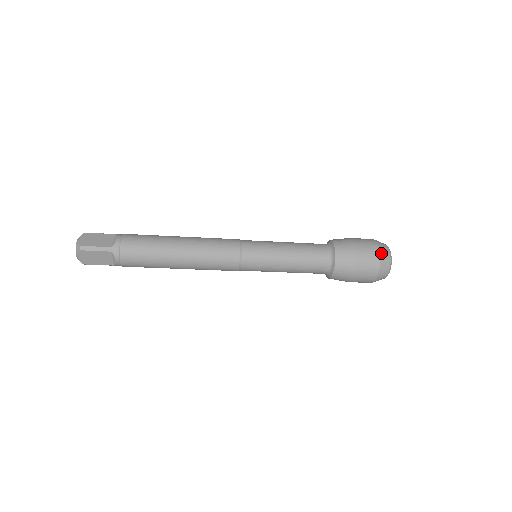
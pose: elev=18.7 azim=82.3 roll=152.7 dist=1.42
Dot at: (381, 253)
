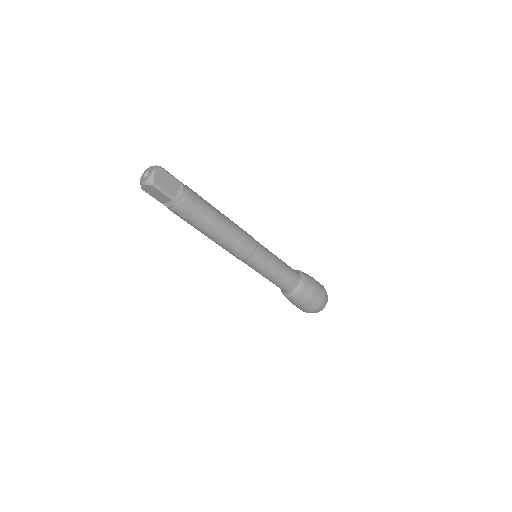
Dot at: occluded
